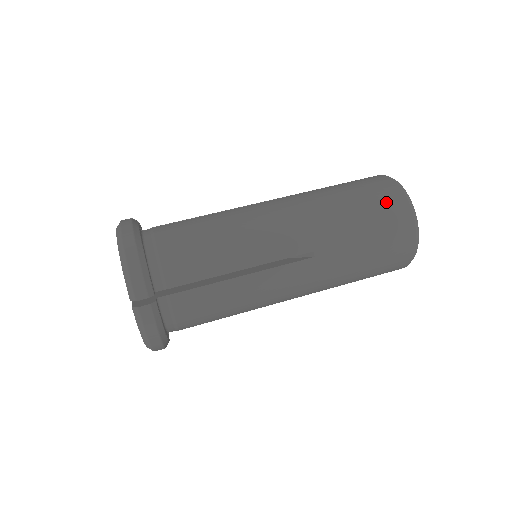
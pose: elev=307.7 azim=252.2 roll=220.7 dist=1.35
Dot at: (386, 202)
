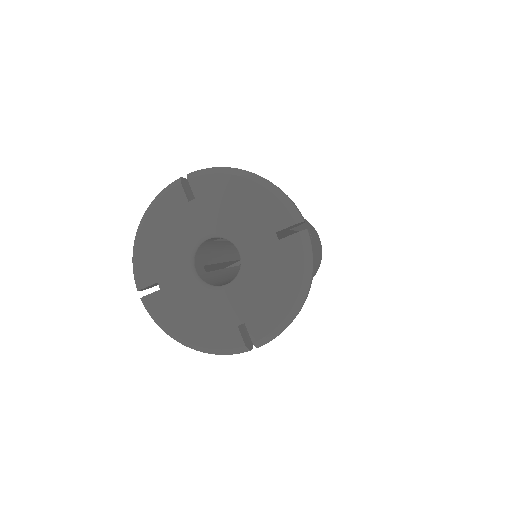
Dot at: occluded
